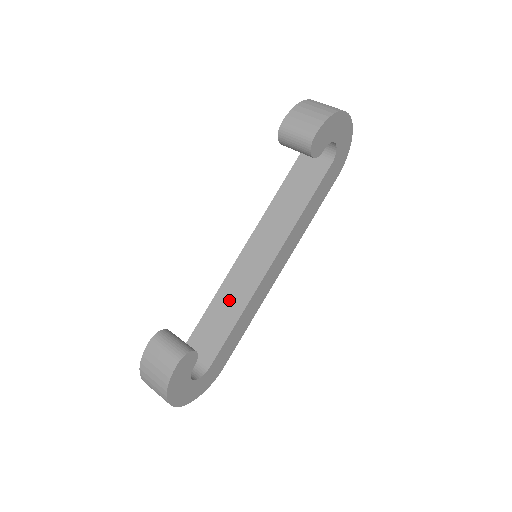
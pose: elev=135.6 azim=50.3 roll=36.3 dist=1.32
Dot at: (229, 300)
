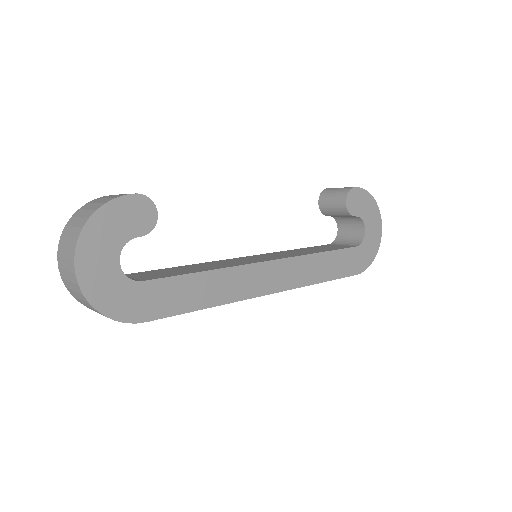
Dot at: (206, 266)
